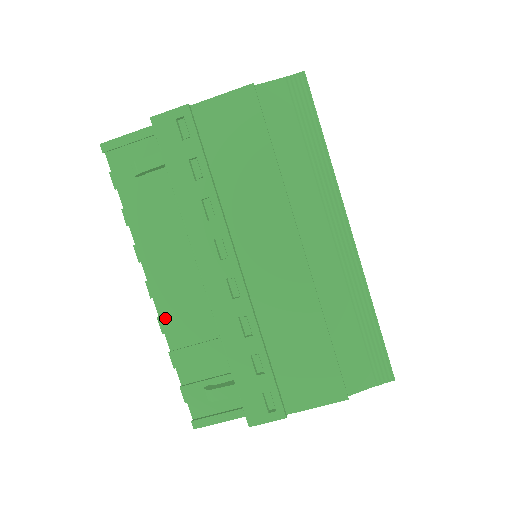
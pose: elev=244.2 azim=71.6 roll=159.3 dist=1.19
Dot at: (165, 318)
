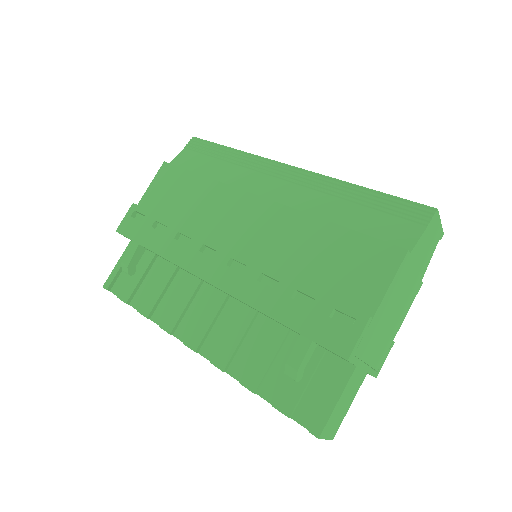
Dot at: (216, 356)
